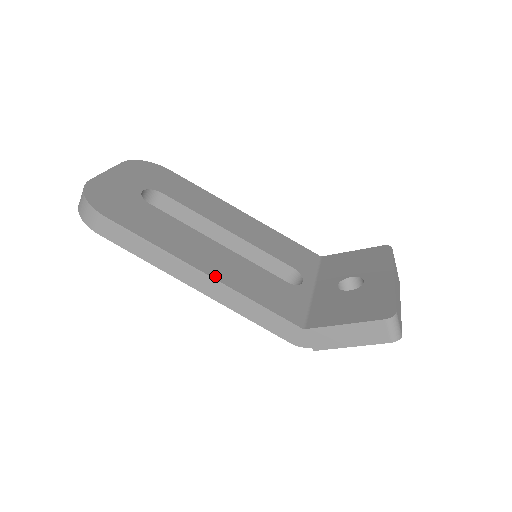
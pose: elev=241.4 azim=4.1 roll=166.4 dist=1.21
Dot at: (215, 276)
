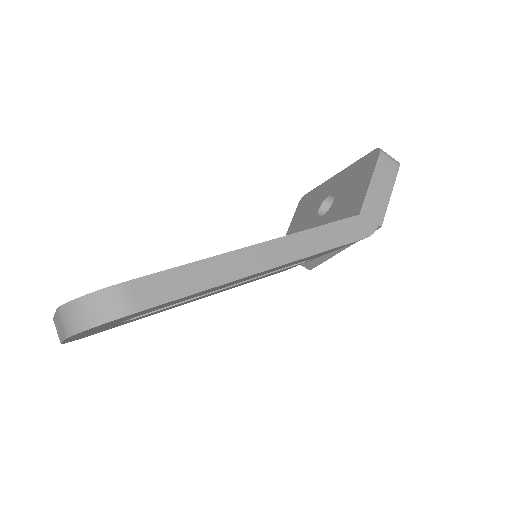
Dot at: (268, 241)
